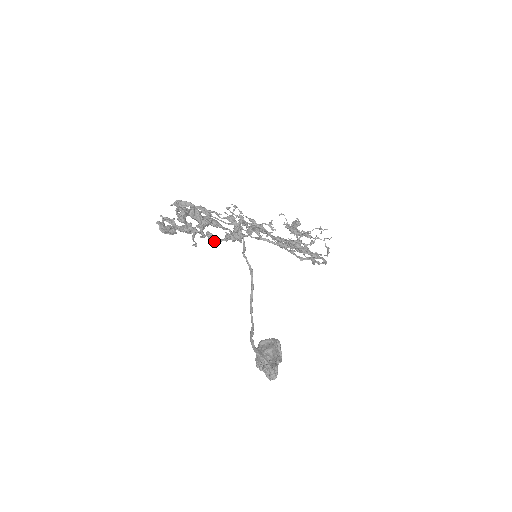
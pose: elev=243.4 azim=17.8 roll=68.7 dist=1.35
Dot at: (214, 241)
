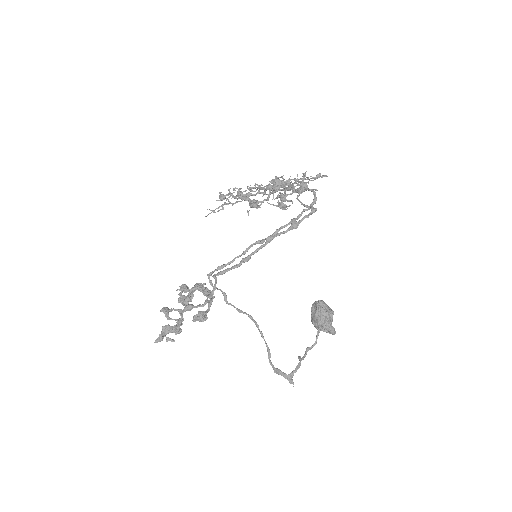
Dot at: occluded
